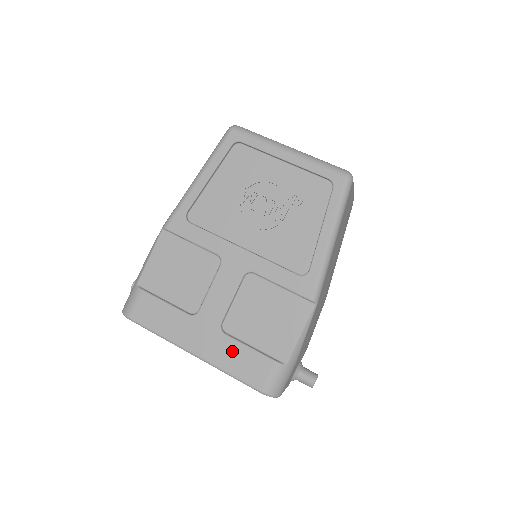
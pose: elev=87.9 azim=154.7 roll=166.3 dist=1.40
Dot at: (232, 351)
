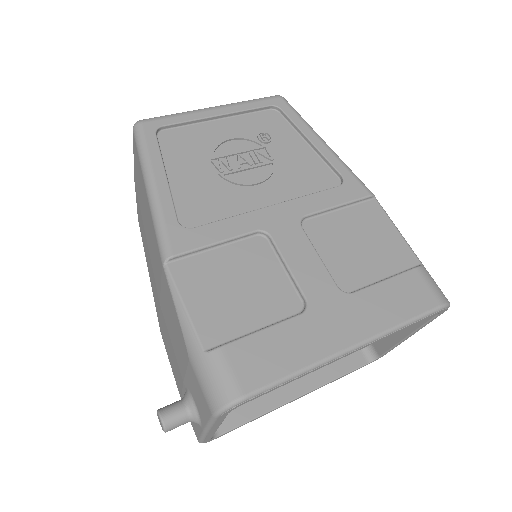
Dot at: (378, 300)
